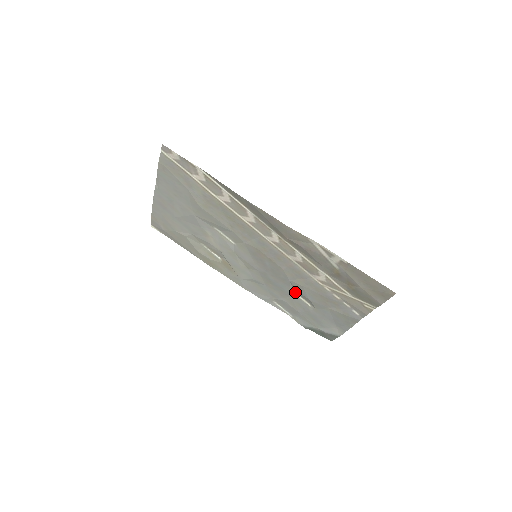
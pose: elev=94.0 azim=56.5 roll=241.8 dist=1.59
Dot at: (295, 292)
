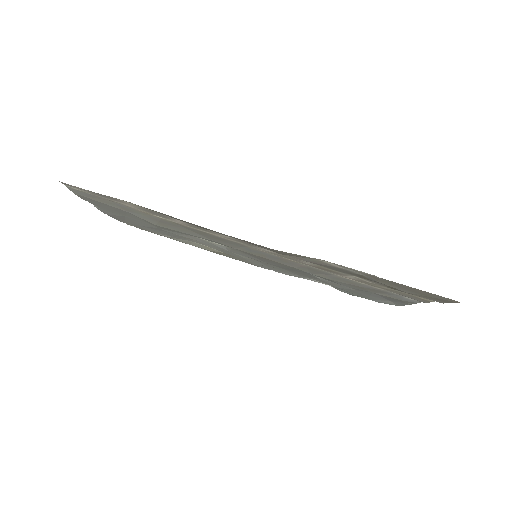
Dot at: occluded
